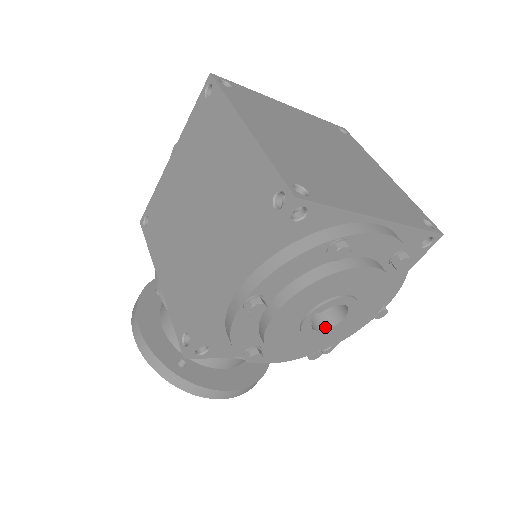
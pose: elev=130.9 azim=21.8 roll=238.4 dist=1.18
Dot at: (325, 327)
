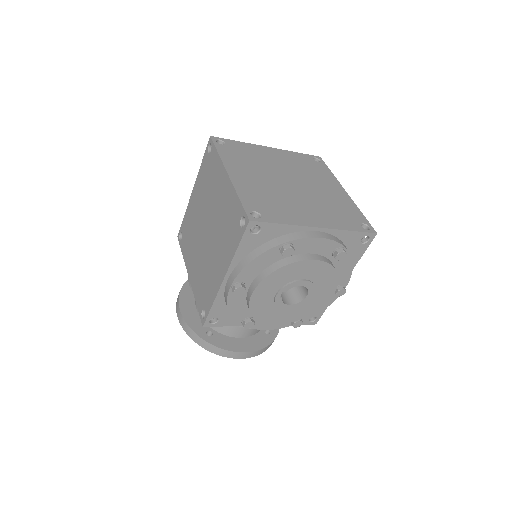
Dot at: (295, 302)
